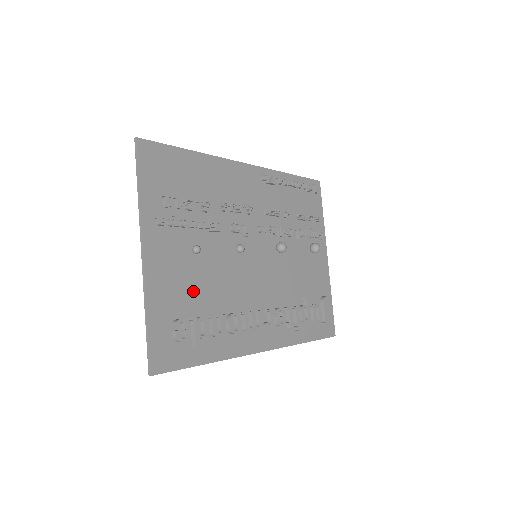
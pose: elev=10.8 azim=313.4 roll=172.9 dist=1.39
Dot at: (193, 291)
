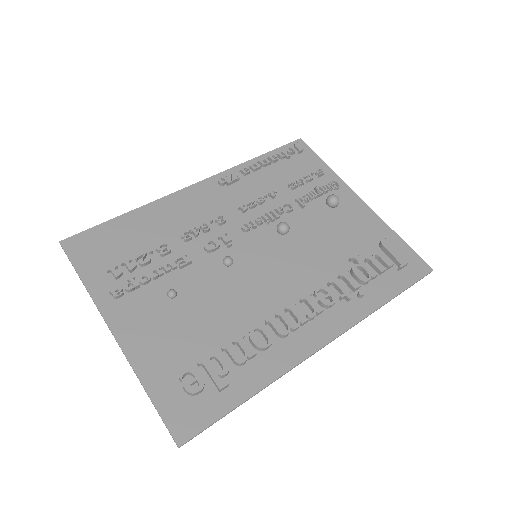
Dot at: (190, 335)
